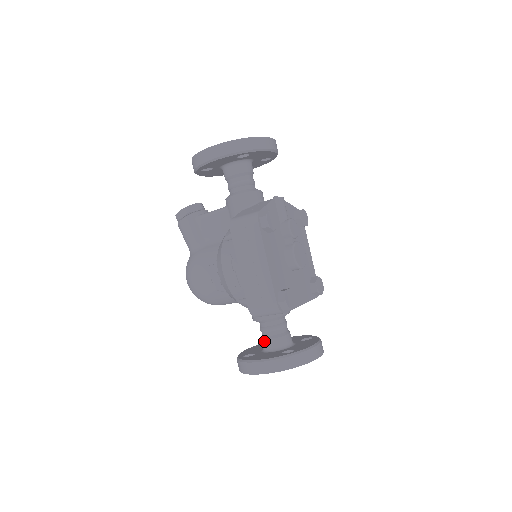
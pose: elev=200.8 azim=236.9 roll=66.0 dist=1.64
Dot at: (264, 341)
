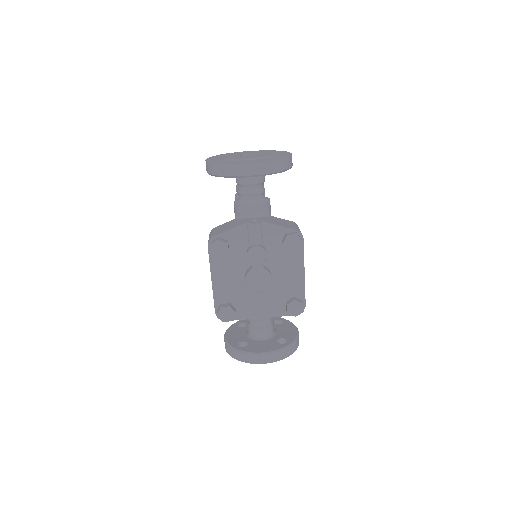
Dot at: occluded
